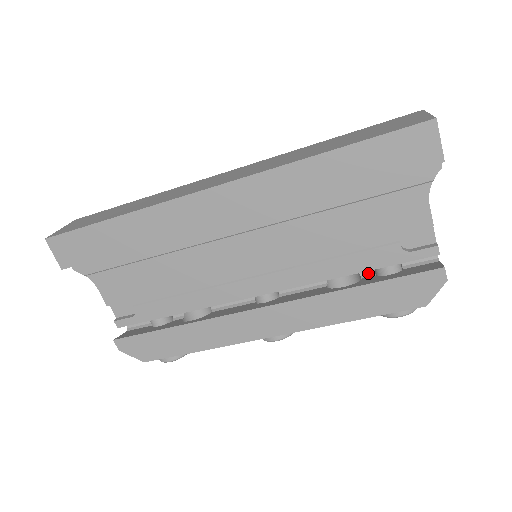
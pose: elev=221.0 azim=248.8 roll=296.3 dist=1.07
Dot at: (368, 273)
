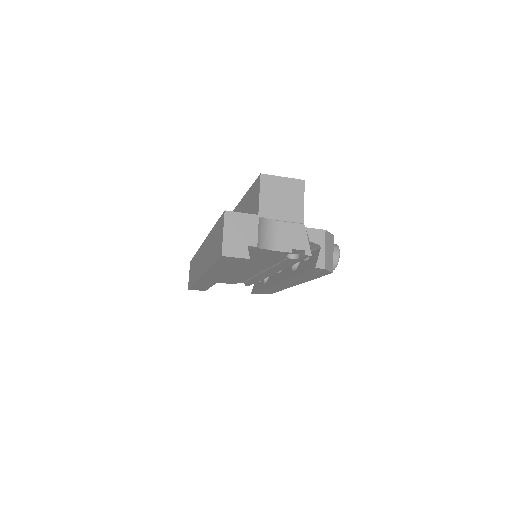
Dot at: occluded
